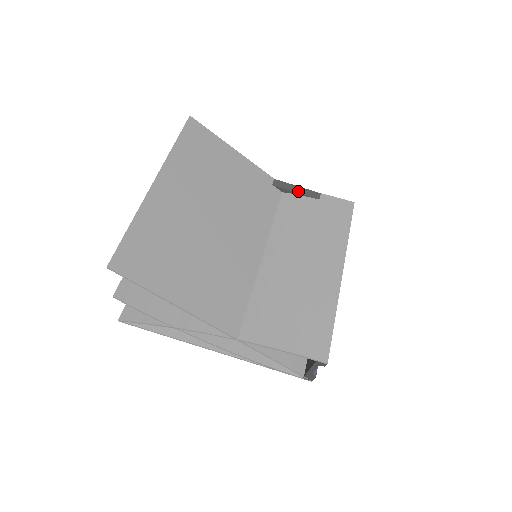
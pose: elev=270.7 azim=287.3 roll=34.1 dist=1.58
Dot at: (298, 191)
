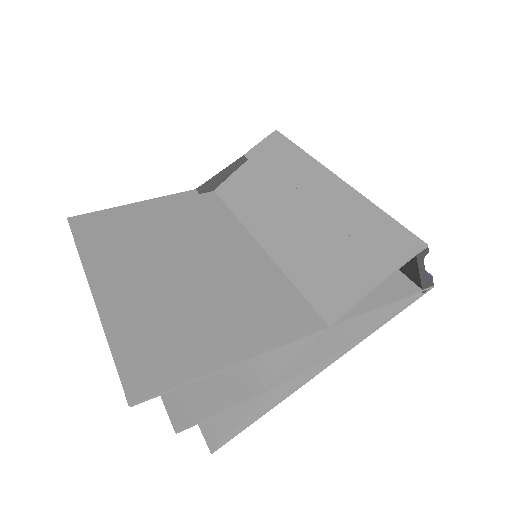
Dot at: (224, 174)
